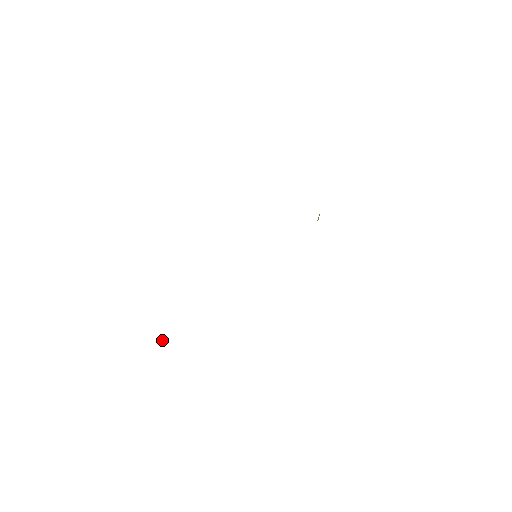
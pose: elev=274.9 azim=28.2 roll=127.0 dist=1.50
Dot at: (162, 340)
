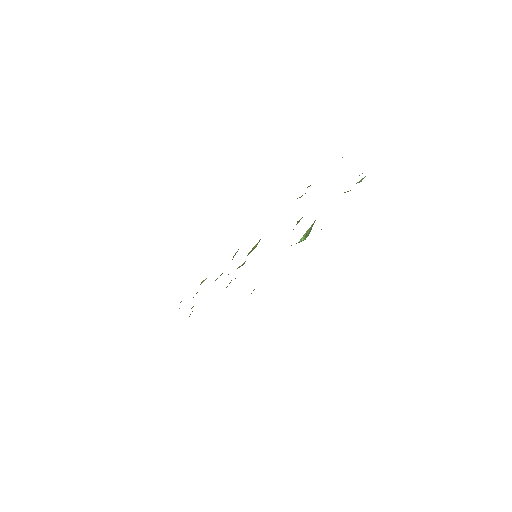
Dot at: occluded
